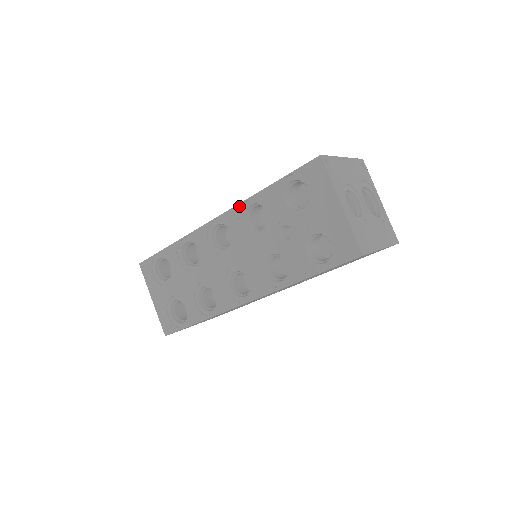
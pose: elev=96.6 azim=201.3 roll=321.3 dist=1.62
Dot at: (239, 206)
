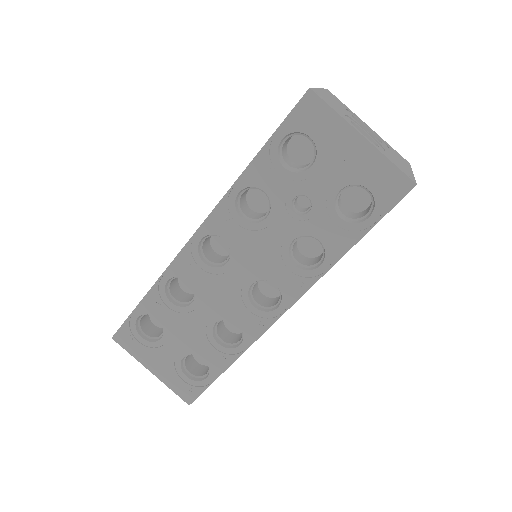
Dot at: (222, 202)
